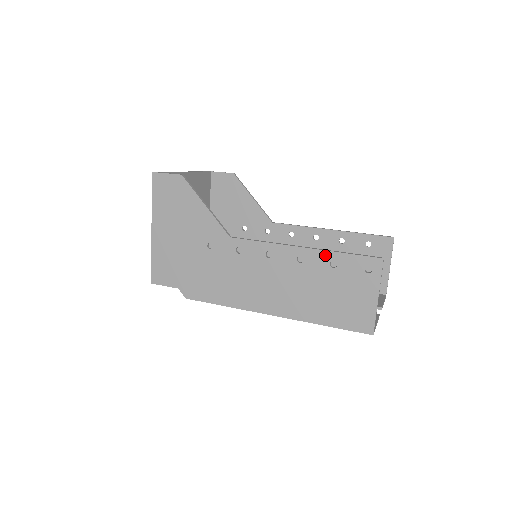
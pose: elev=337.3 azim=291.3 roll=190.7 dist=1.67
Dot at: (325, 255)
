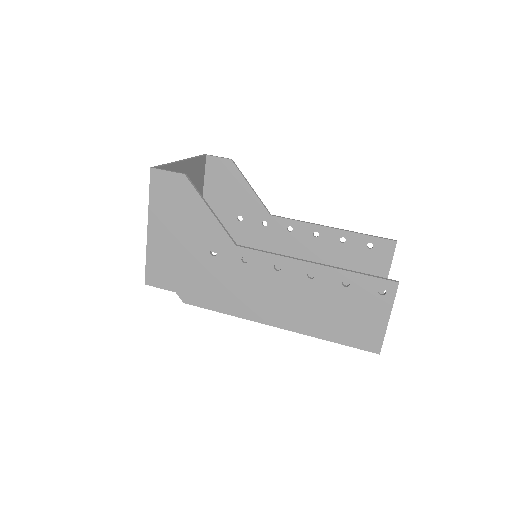
Dot at: (338, 273)
